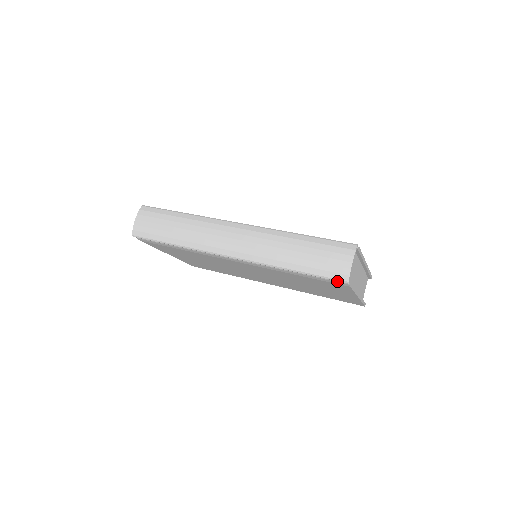
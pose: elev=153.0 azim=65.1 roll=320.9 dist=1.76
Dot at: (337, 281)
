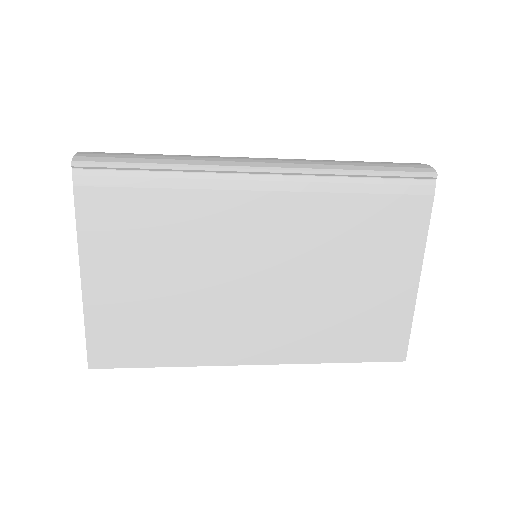
Dot at: (419, 183)
